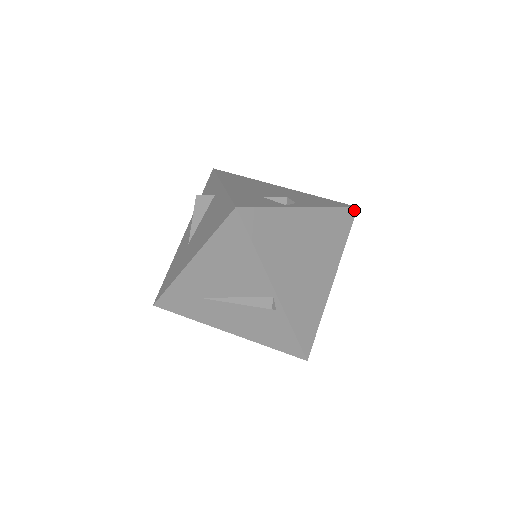
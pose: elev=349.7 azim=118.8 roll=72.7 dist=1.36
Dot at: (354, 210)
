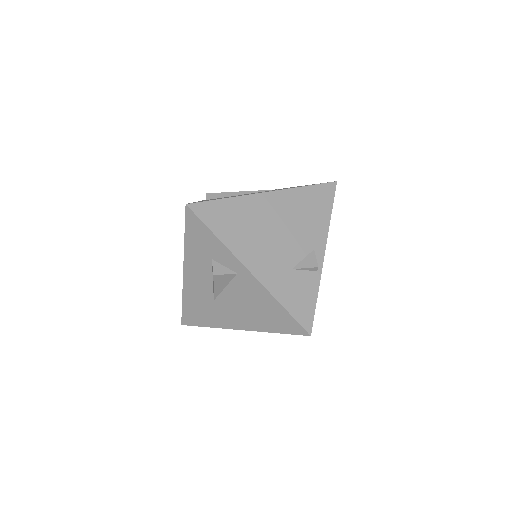
Dot at: (335, 188)
